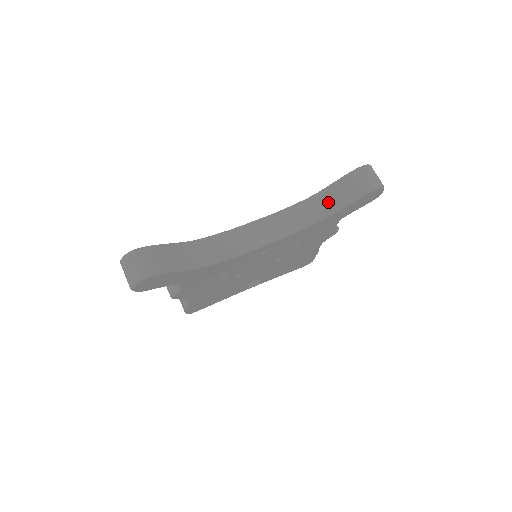
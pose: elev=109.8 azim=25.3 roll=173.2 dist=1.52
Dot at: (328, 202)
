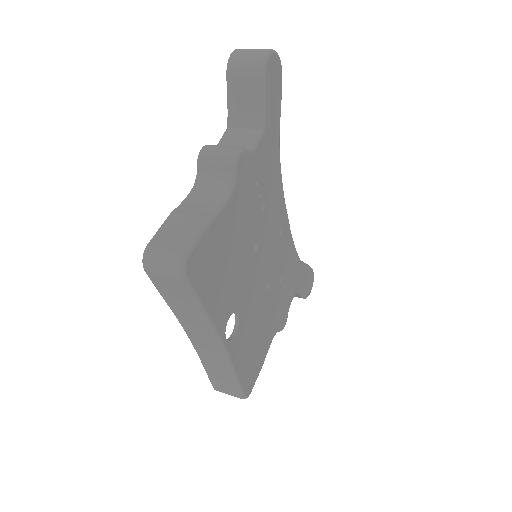
Dot at: occluded
